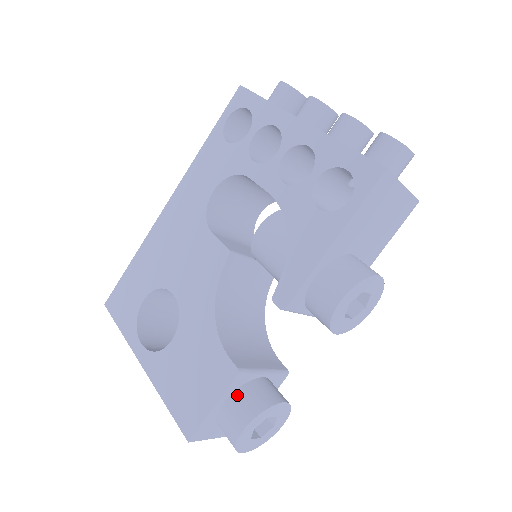
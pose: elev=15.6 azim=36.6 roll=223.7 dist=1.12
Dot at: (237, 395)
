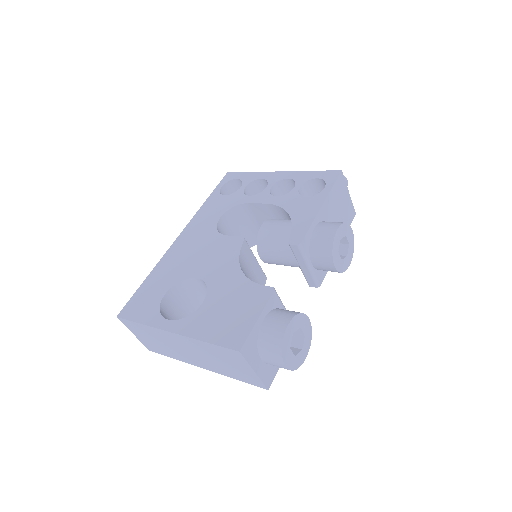
Dot at: (274, 311)
